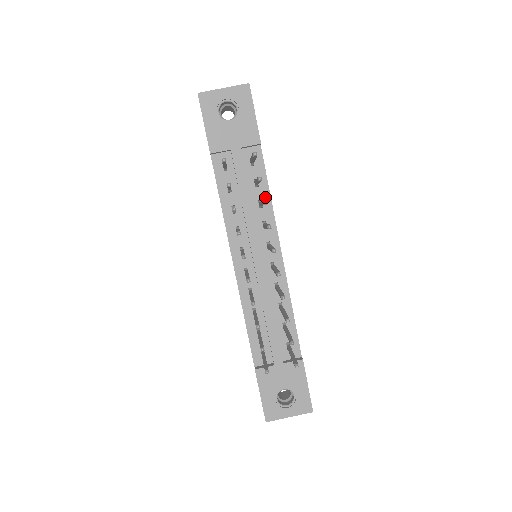
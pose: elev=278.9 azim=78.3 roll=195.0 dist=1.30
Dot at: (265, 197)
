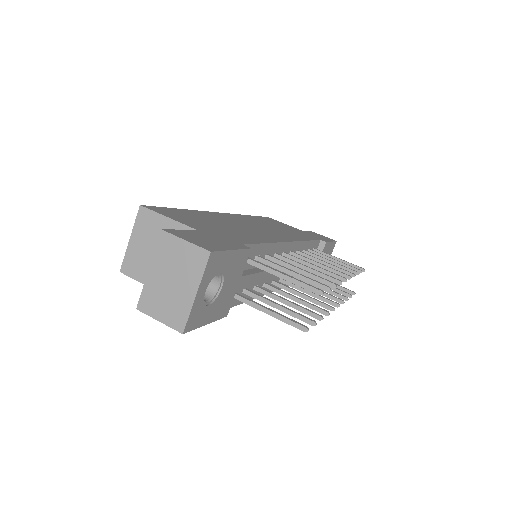
Dot at: (266, 250)
